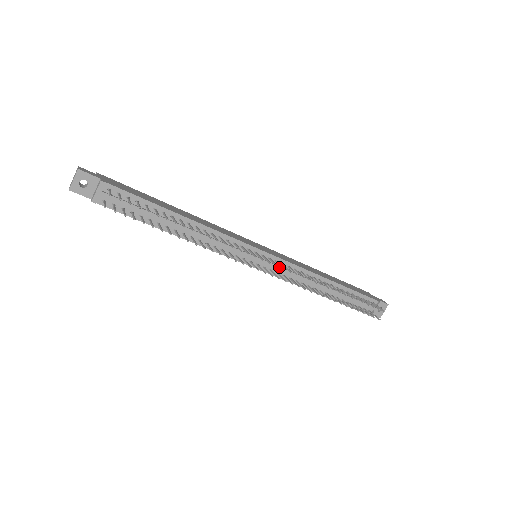
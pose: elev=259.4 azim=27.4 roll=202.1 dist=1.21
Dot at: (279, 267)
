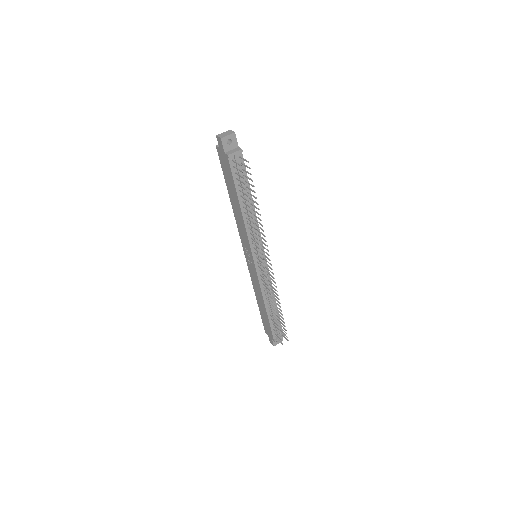
Dot at: occluded
